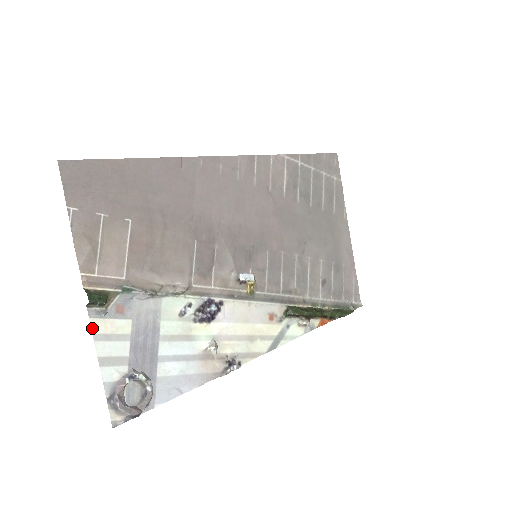
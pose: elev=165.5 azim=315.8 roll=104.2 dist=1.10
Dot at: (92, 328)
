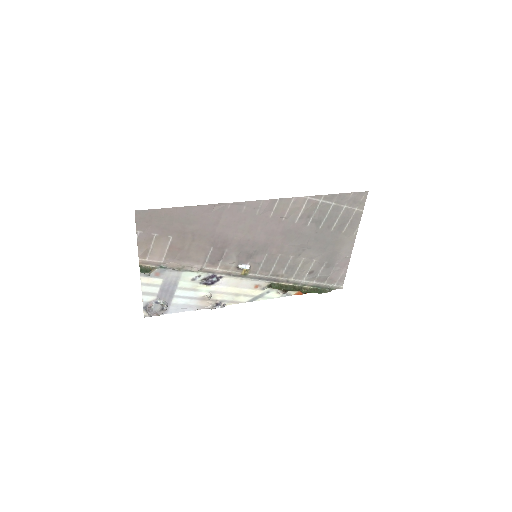
Dot at: (141, 280)
